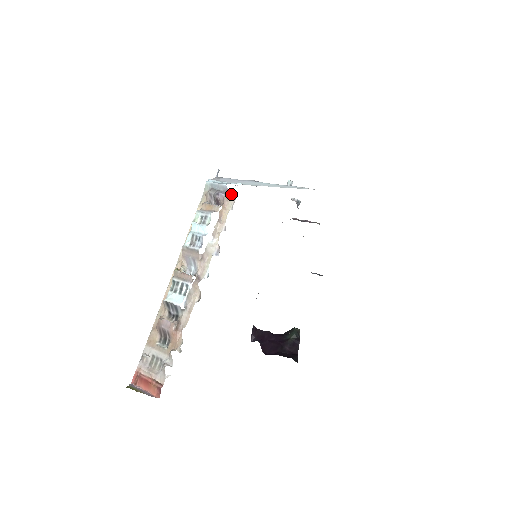
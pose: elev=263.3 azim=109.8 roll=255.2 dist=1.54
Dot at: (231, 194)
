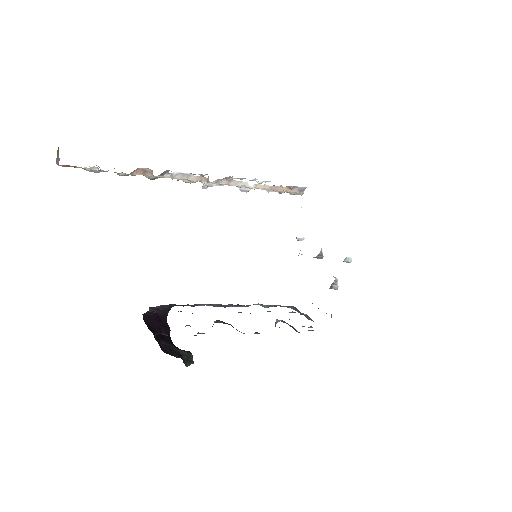
Dot at: (303, 193)
